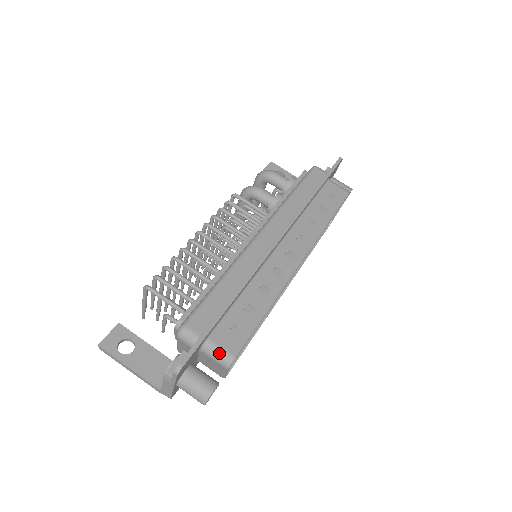
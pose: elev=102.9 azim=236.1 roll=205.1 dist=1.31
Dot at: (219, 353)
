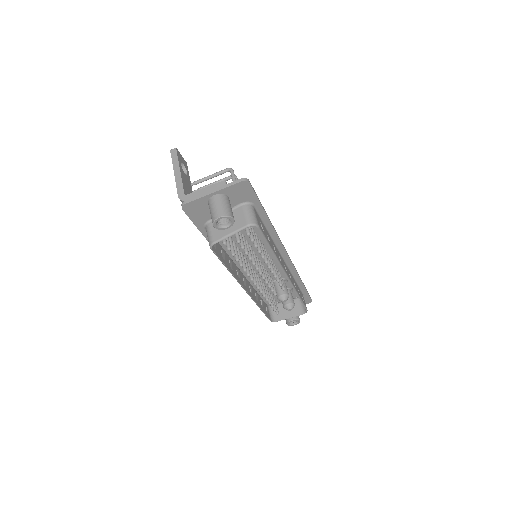
Dot at: (253, 215)
